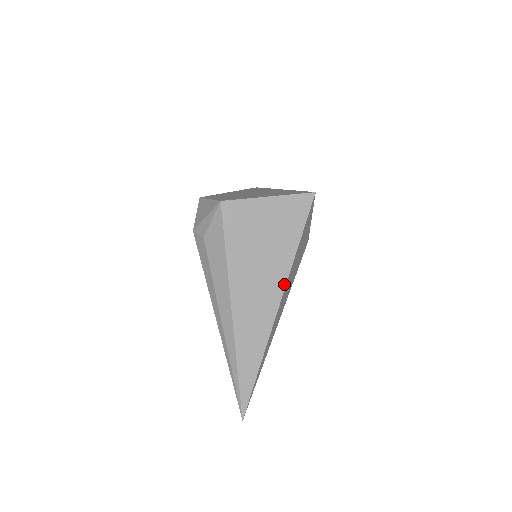
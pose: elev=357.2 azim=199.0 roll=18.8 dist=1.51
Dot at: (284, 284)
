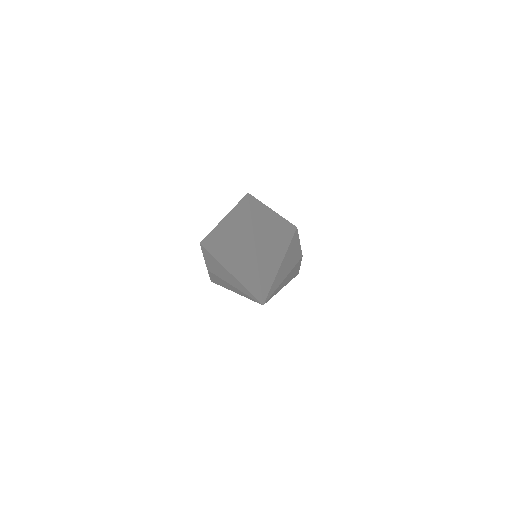
Dot at: (251, 229)
